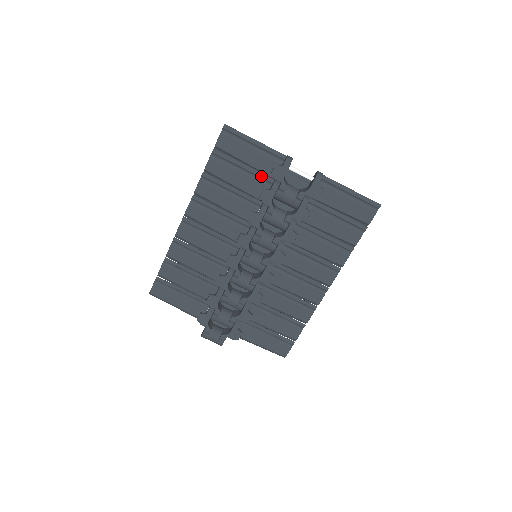
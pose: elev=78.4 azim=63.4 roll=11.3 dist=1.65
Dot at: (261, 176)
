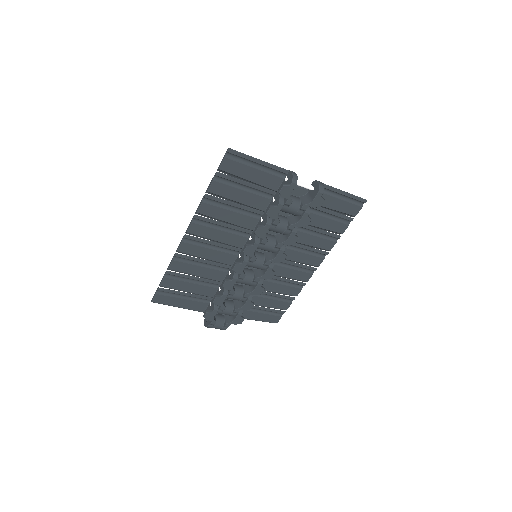
Dot at: (264, 190)
